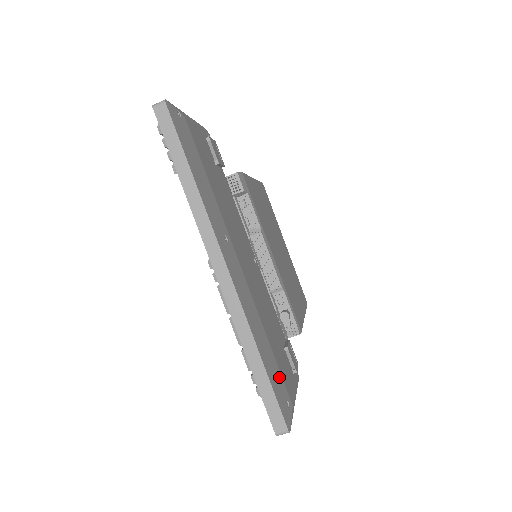
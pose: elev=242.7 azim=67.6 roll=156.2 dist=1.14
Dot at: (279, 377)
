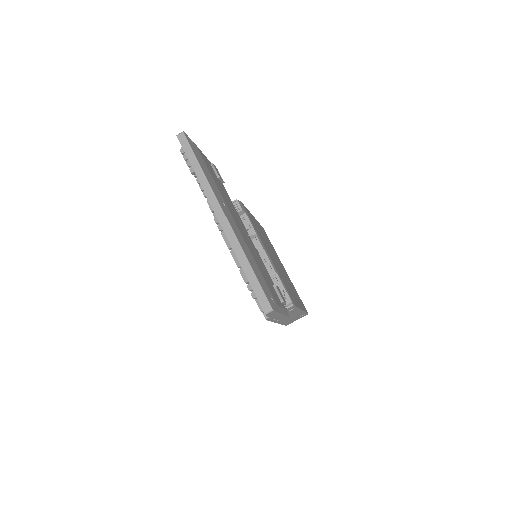
Dot at: (265, 285)
